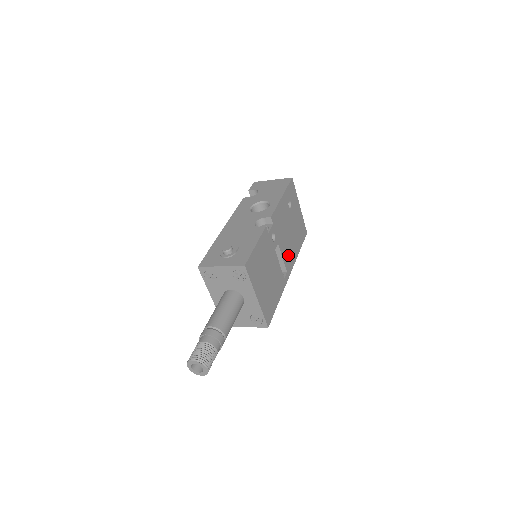
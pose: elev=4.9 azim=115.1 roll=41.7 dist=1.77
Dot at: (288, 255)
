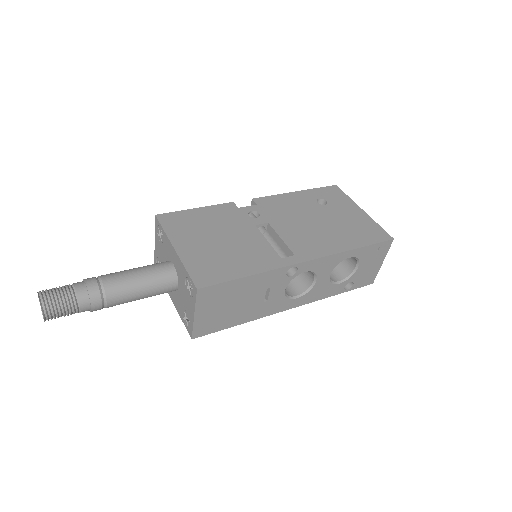
Dot at: (305, 241)
